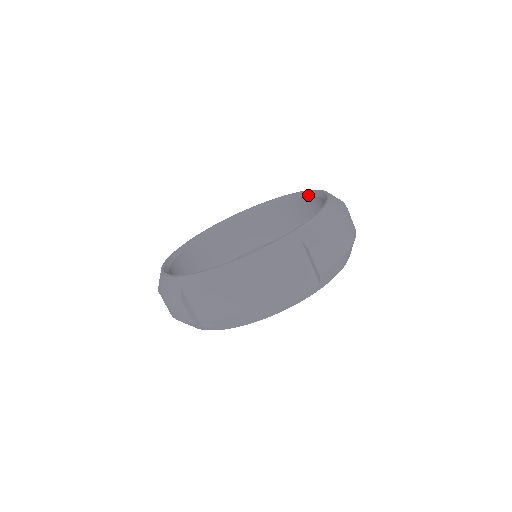
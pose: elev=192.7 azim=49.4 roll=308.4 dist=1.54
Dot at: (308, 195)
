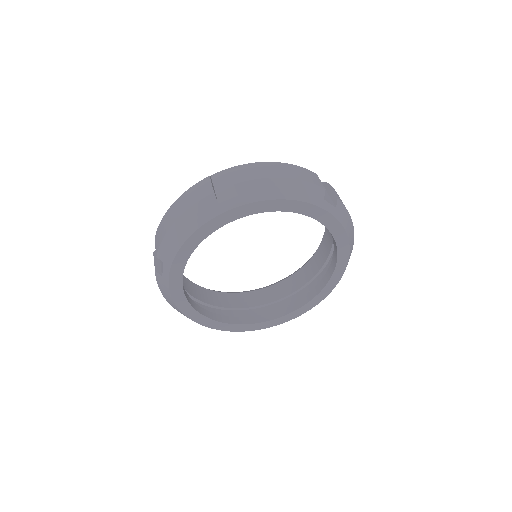
Dot at: occluded
